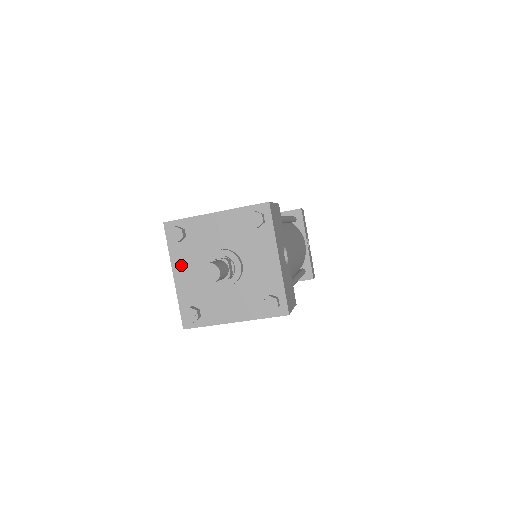
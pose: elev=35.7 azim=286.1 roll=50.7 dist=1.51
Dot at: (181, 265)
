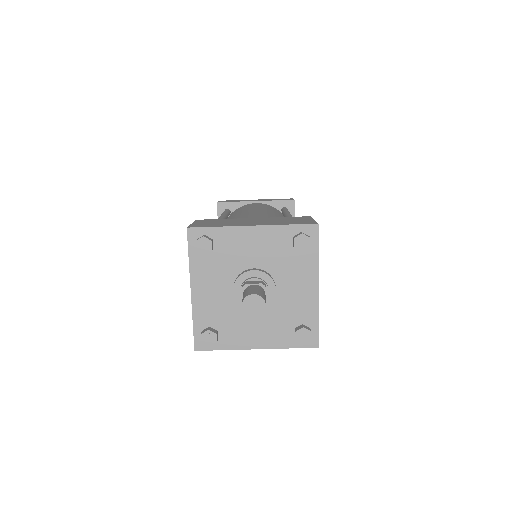
Dot at: (202, 280)
